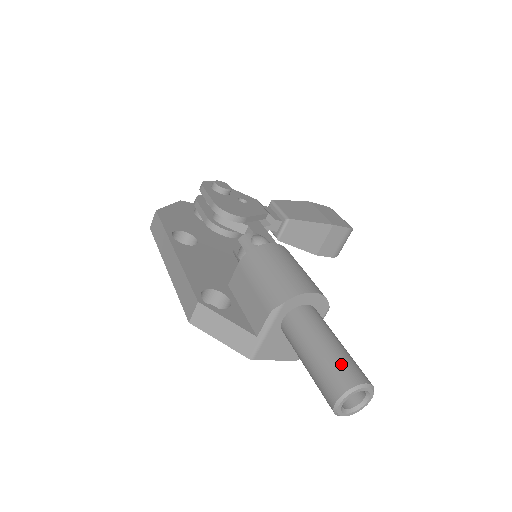
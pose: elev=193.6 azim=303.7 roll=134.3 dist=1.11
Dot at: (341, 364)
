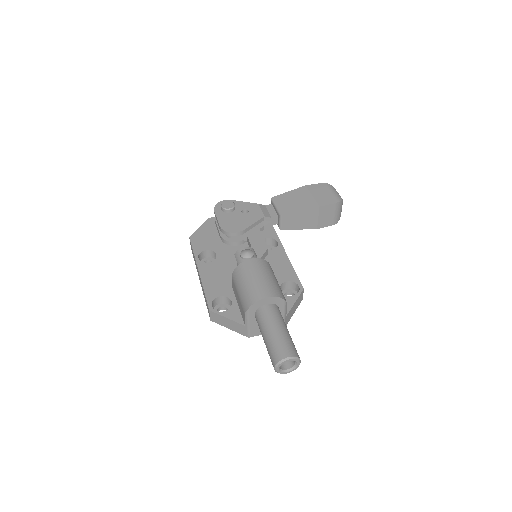
Dot at: (276, 346)
